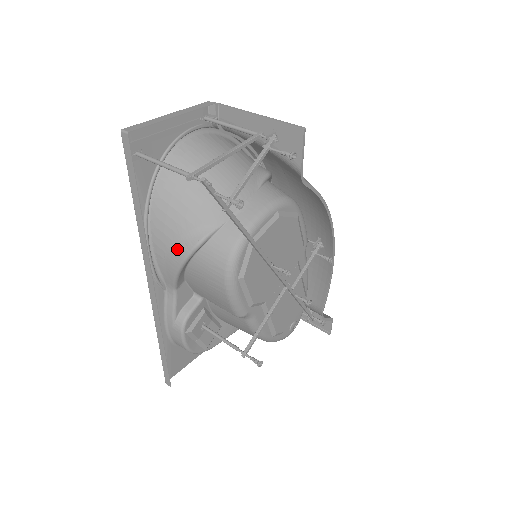
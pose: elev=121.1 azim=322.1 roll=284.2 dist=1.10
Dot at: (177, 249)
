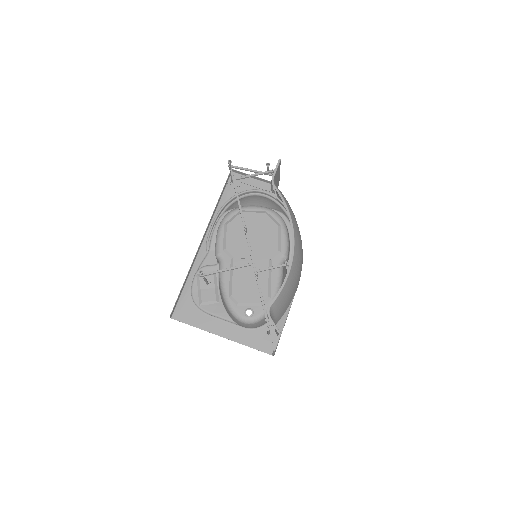
Dot at: occluded
